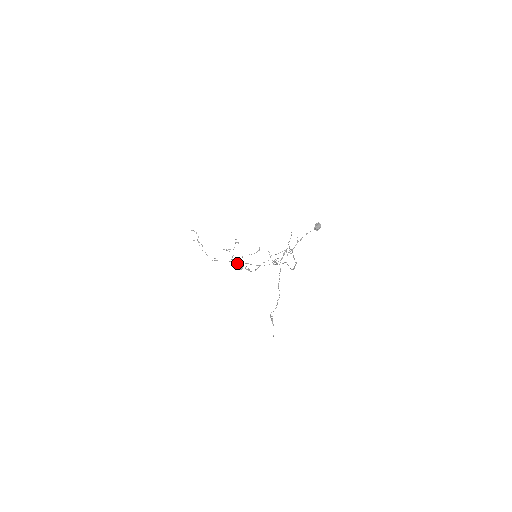
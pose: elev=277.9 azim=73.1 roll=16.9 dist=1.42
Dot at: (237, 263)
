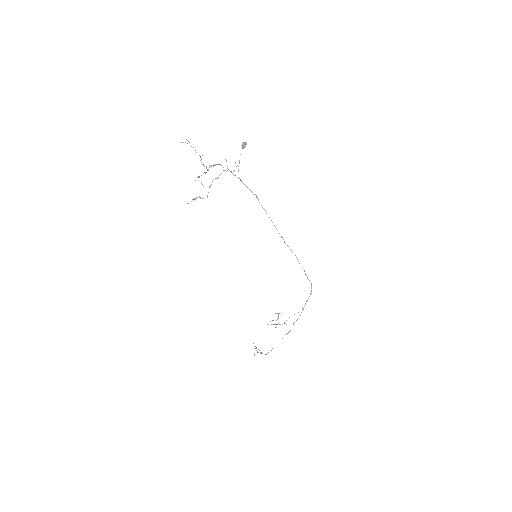
Dot at: (287, 333)
